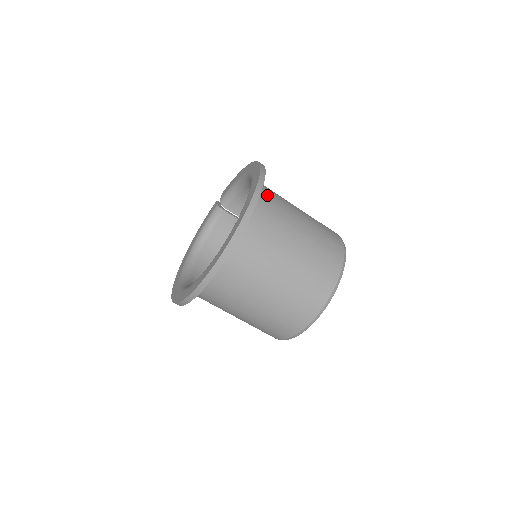
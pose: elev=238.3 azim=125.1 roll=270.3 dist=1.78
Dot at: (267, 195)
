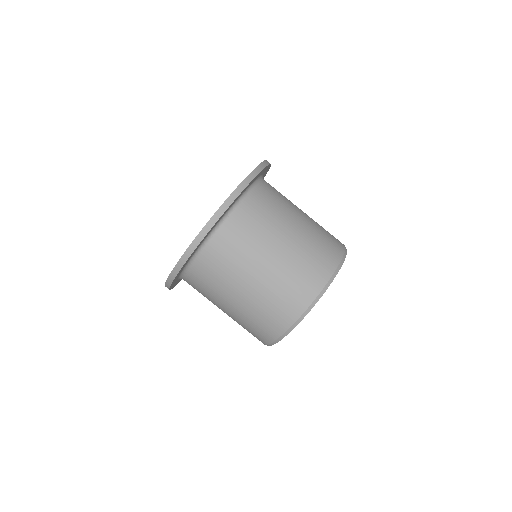
Dot at: occluded
